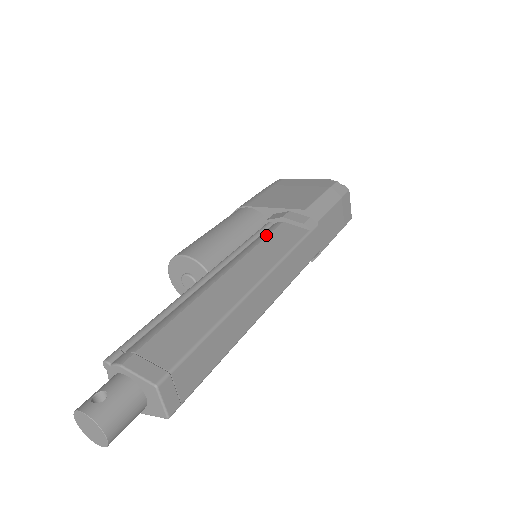
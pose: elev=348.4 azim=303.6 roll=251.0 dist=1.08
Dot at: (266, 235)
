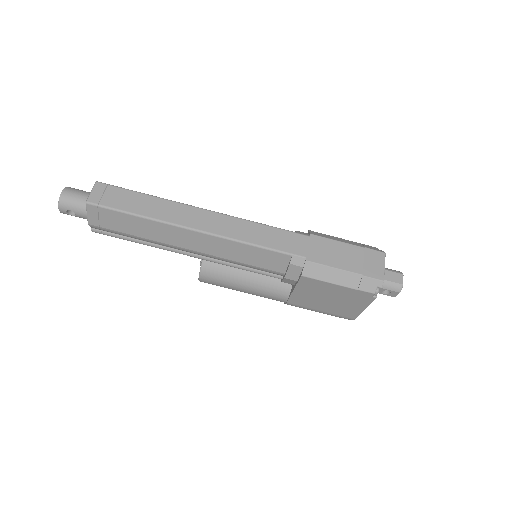
Dot at: occluded
